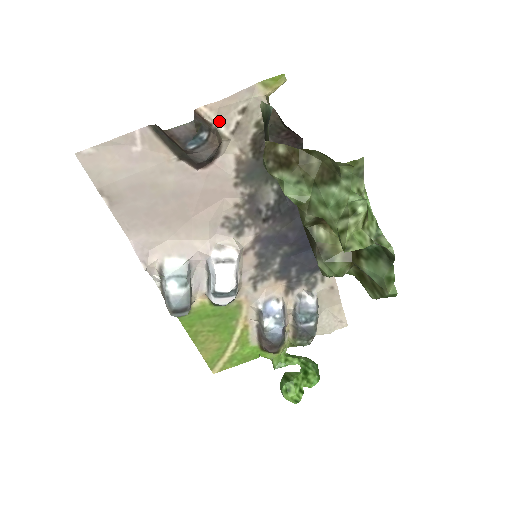
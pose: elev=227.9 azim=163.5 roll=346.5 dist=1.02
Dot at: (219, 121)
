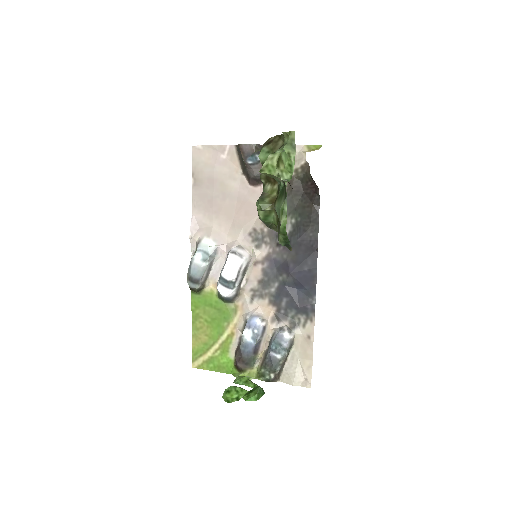
Dot at: occluded
